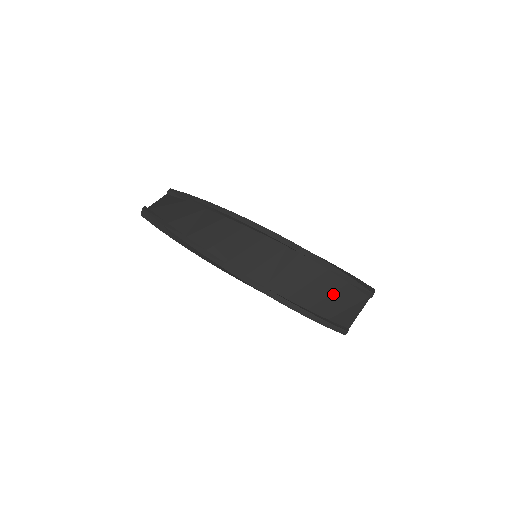
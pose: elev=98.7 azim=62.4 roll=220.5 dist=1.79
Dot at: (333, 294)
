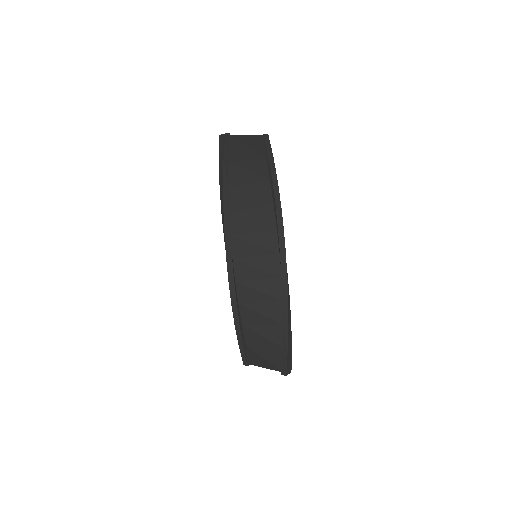
Dot at: (267, 339)
